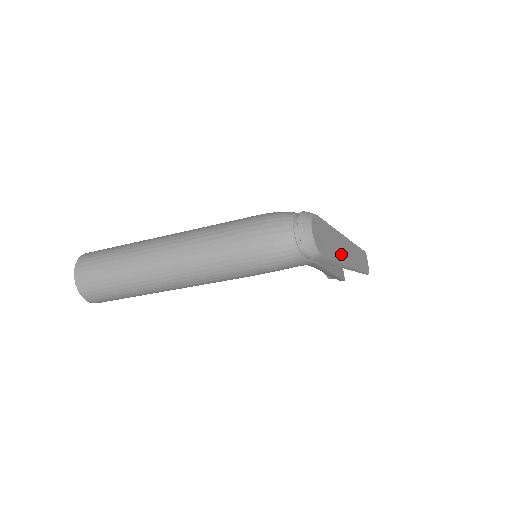
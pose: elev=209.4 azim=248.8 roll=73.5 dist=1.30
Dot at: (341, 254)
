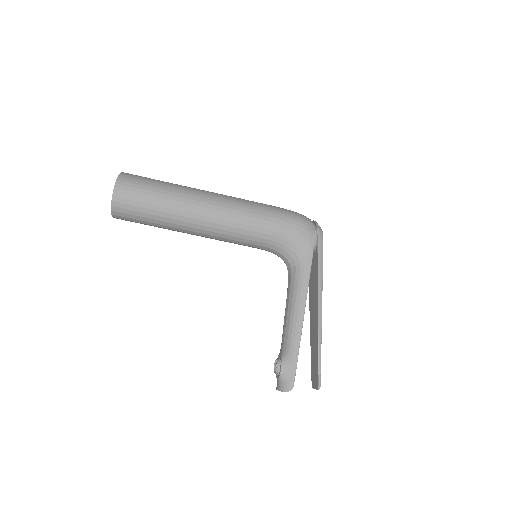
Dot at: occluded
